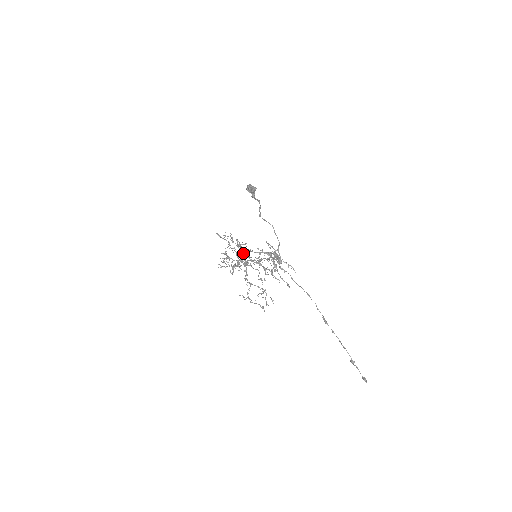
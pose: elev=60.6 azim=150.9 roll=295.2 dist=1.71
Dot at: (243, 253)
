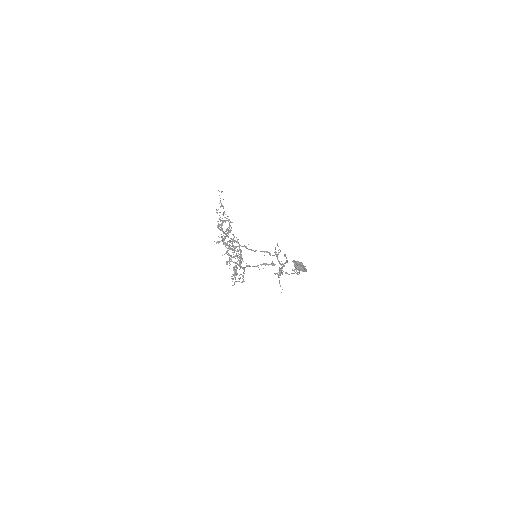
Dot at: occluded
